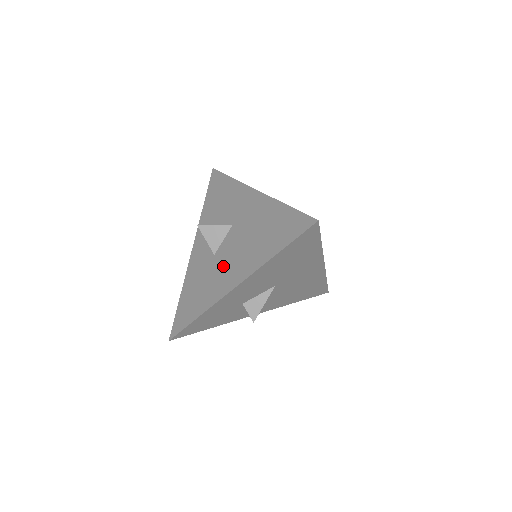
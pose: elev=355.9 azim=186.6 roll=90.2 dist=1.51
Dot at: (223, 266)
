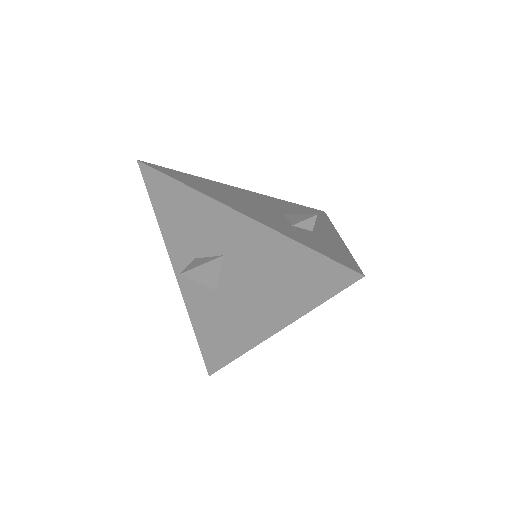
Dot at: (239, 308)
